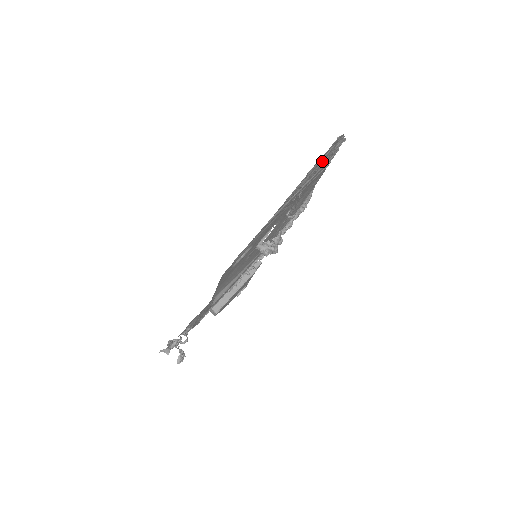
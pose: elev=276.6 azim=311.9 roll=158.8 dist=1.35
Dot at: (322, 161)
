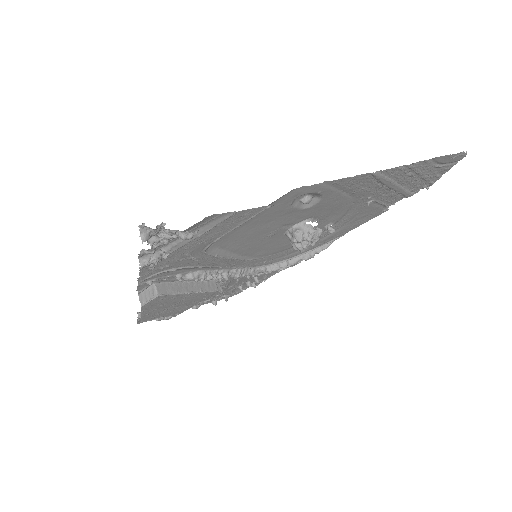
Dot at: (427, 172)
